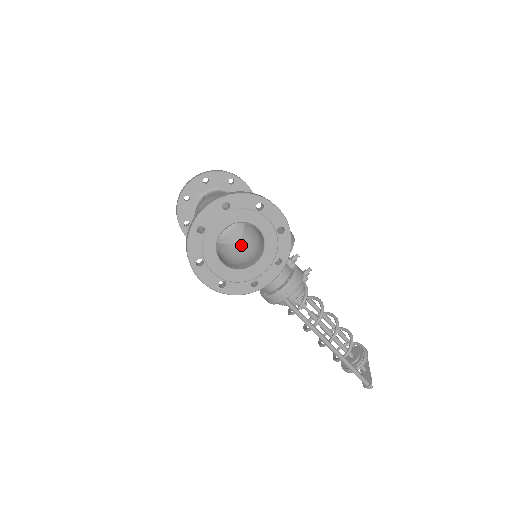
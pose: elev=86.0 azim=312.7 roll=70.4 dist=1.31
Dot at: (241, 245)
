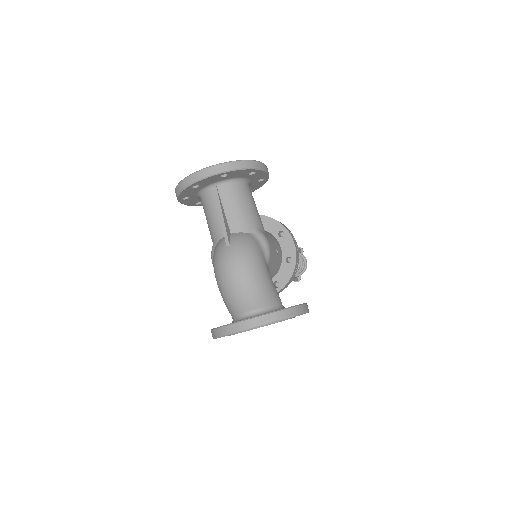
Dot at: occluded
